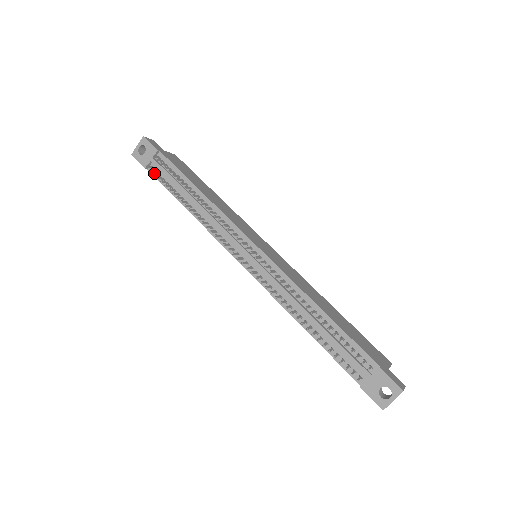
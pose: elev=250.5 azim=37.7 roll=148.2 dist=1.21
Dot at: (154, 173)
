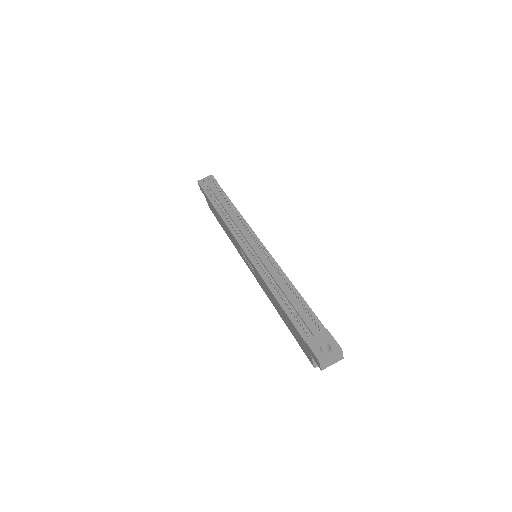
Dot at: (209, 189)
